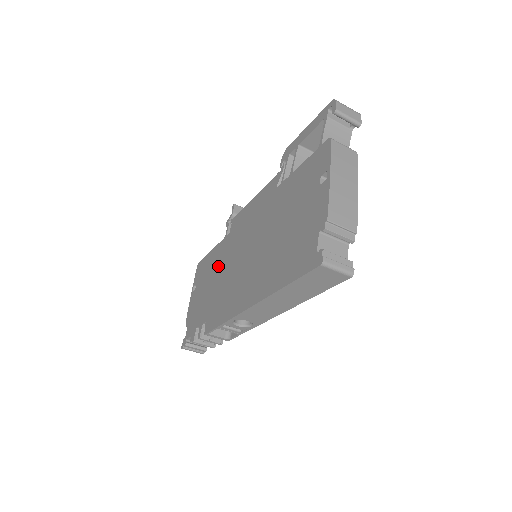
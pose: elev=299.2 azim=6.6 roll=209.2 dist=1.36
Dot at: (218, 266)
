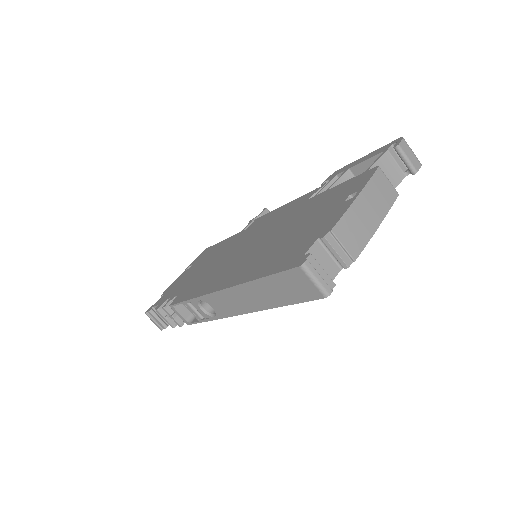
Dot at: (219, 253)
